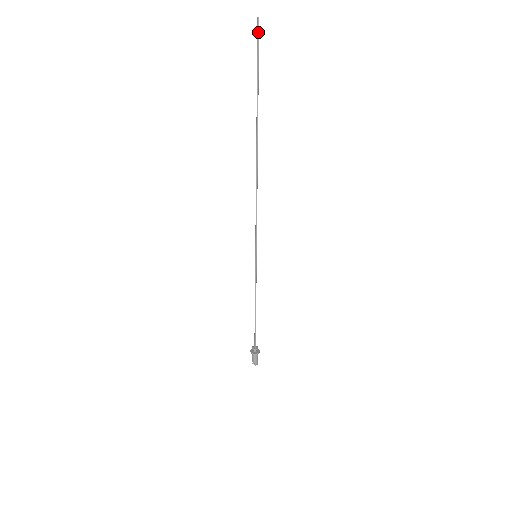
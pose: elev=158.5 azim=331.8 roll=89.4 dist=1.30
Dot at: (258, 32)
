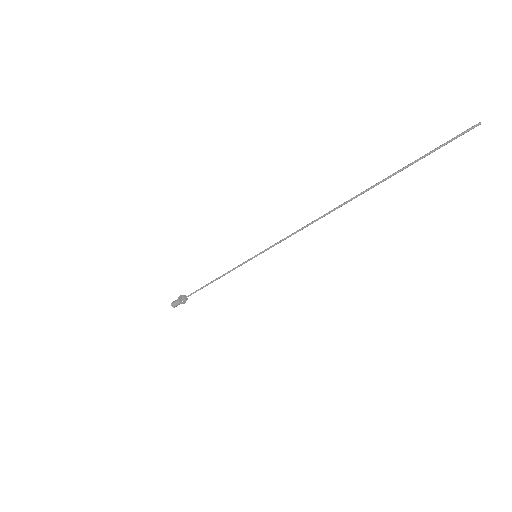
Dot at: occluded
